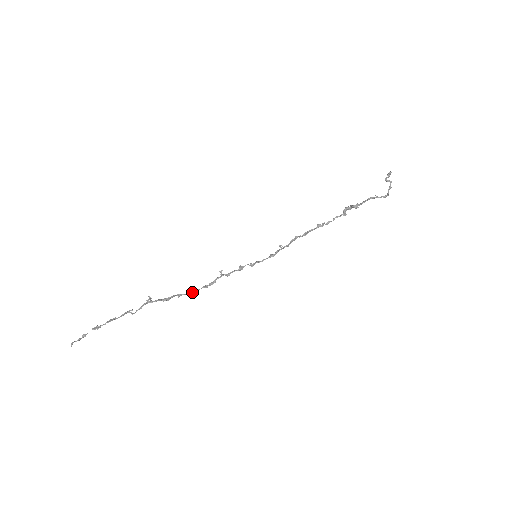
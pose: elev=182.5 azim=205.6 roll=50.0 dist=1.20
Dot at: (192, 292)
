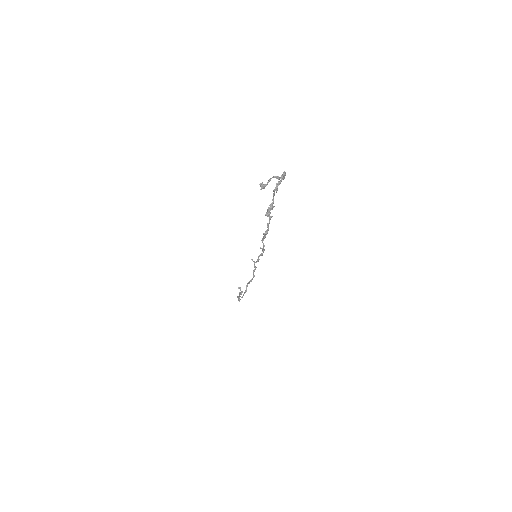
Dot at: (252, 279)
